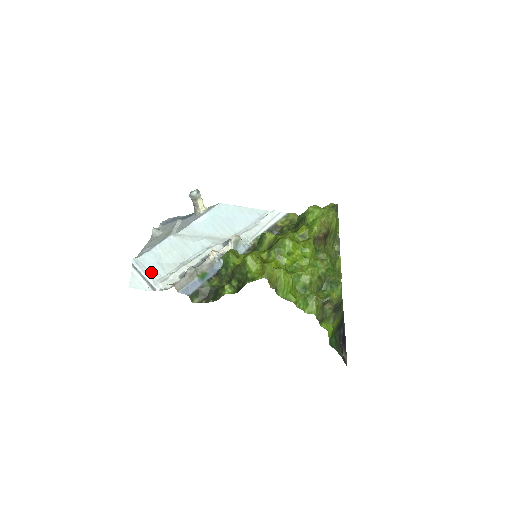
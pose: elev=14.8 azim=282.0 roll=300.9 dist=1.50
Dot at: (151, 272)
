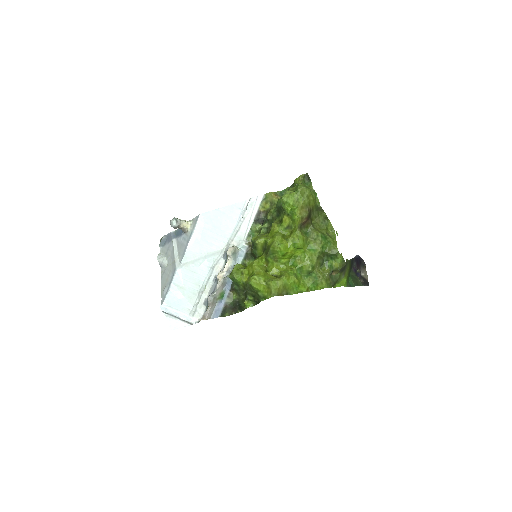
Dot at: (180, 310)
